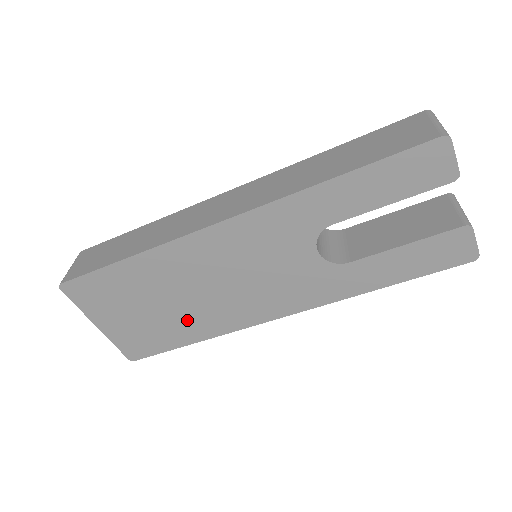
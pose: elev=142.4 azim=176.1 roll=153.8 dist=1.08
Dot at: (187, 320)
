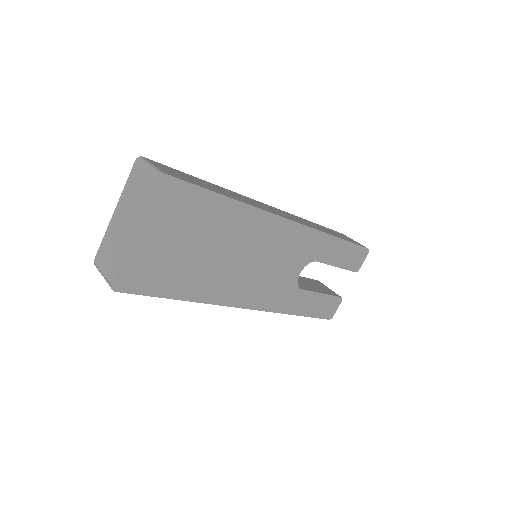
Dot at: (201, 275)
